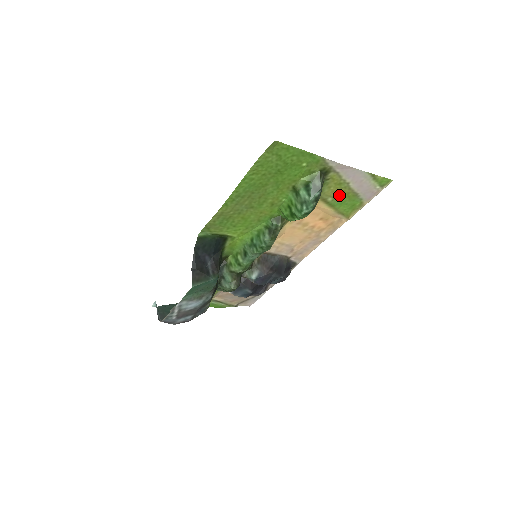
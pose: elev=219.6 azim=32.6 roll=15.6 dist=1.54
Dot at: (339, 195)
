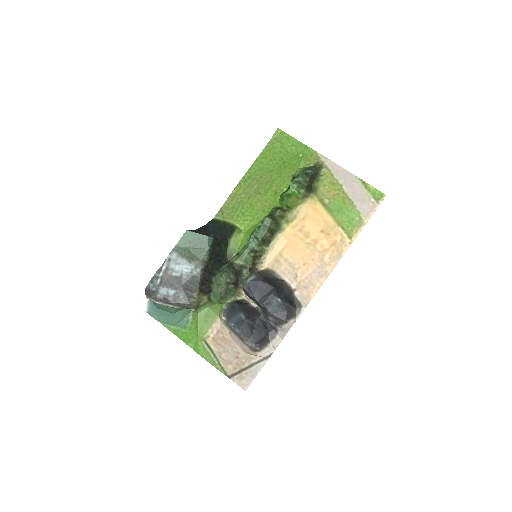
Dot at: (335, 199)
